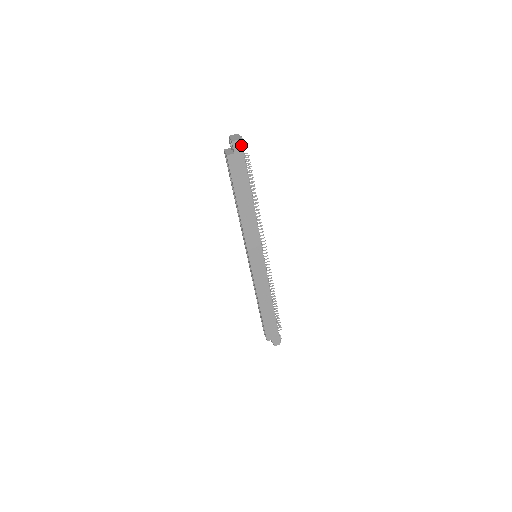
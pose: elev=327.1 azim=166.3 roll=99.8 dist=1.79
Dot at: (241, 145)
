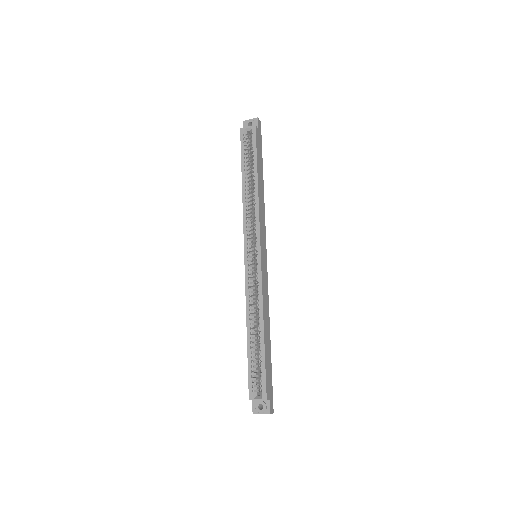
Dot at: (260, 127)
